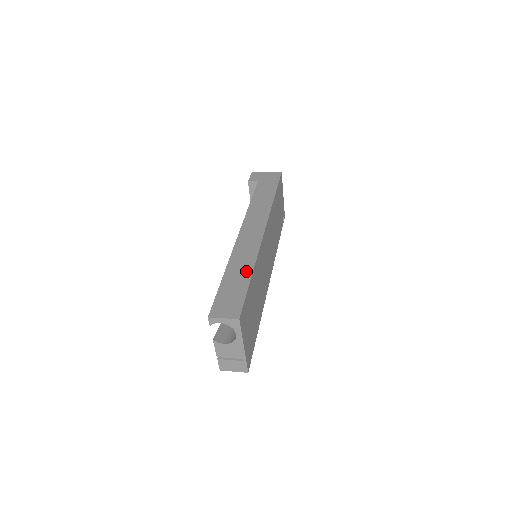
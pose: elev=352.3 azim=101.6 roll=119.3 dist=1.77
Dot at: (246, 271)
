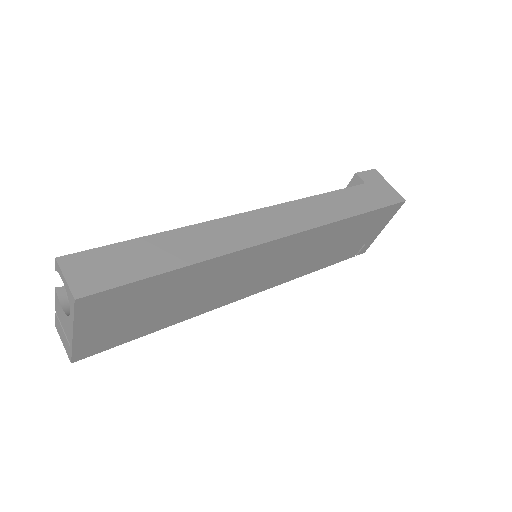
Dot at: (183, 257)
